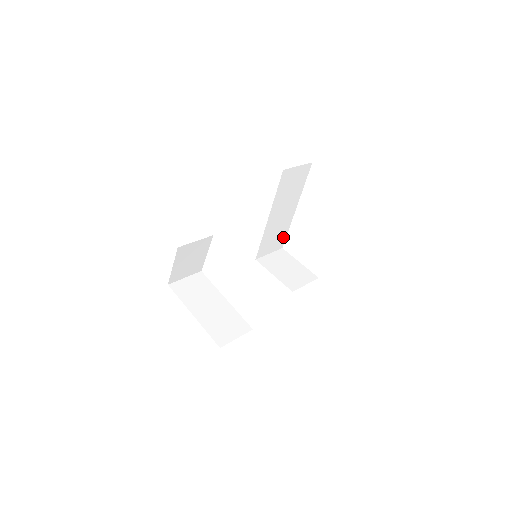
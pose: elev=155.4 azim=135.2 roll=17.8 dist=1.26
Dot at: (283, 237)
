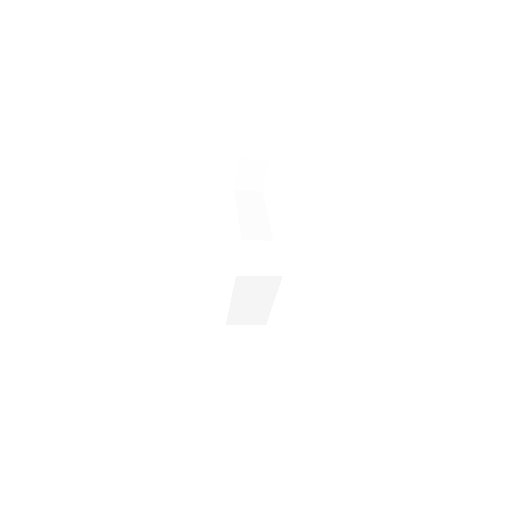
Dot at: (268, 232)
